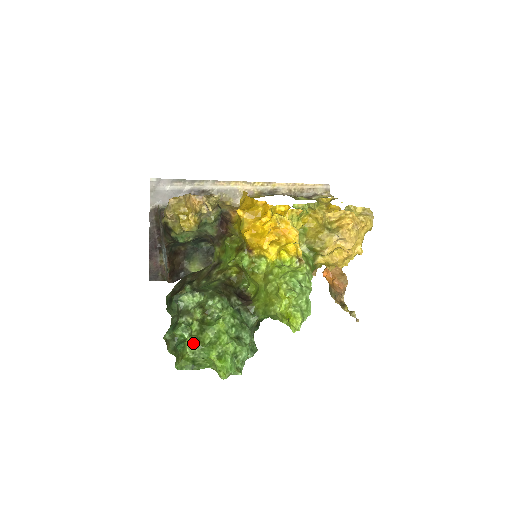
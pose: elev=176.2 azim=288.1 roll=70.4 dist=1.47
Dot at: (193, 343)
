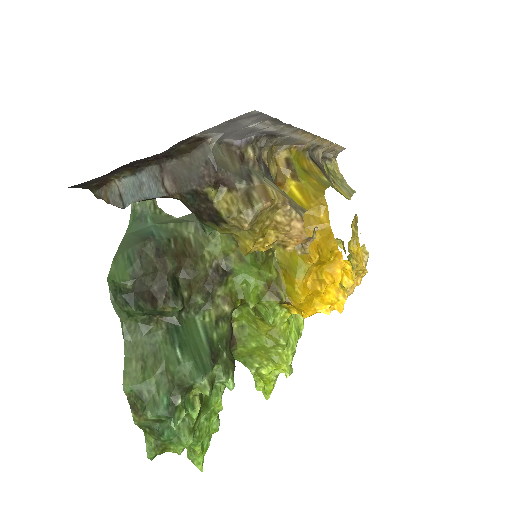
Dot at: (190, 442)
